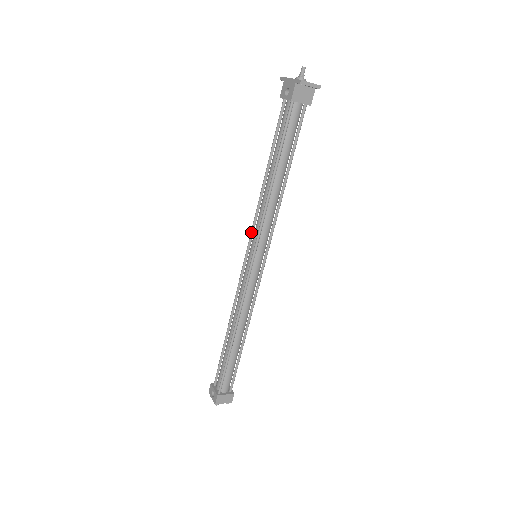
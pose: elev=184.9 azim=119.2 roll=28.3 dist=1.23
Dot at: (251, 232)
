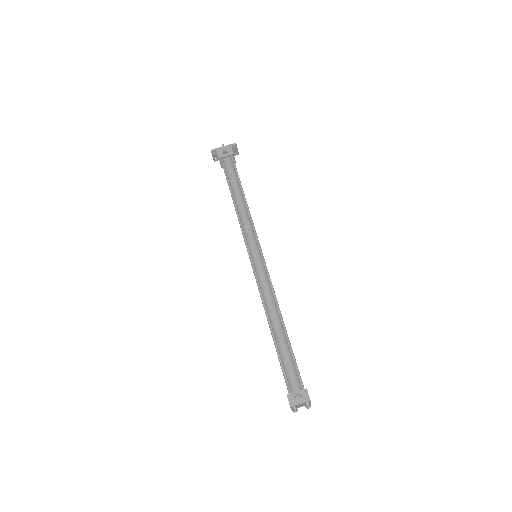
Dot at: (245, 238)
